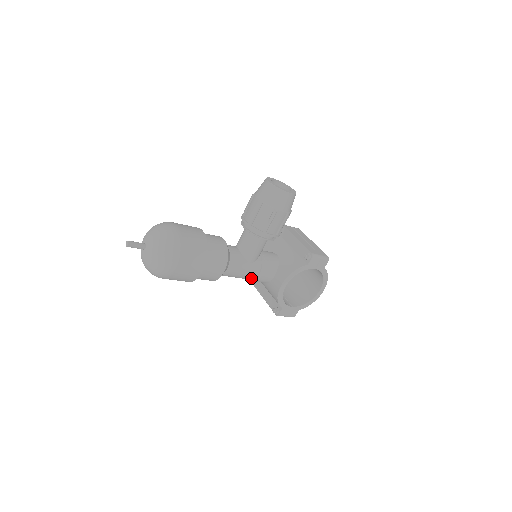
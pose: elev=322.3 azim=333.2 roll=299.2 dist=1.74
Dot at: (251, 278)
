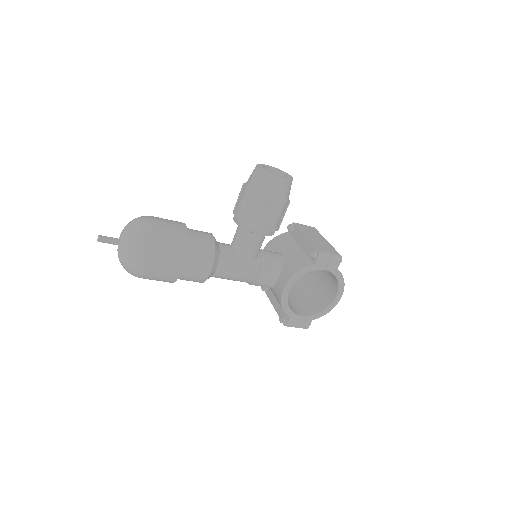
Dot at: (250, 281)
